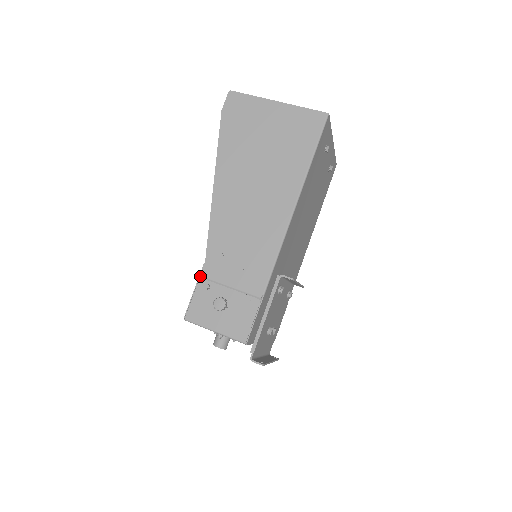
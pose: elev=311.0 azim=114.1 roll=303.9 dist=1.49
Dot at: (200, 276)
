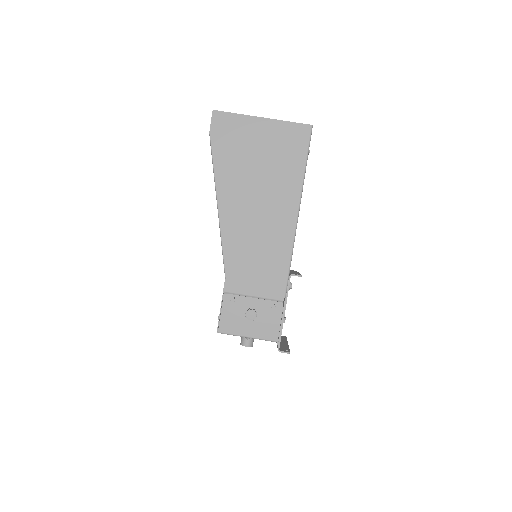
Dot at: (224, 292)
